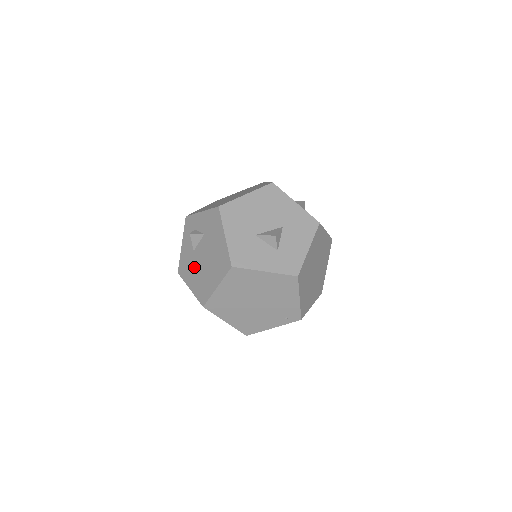
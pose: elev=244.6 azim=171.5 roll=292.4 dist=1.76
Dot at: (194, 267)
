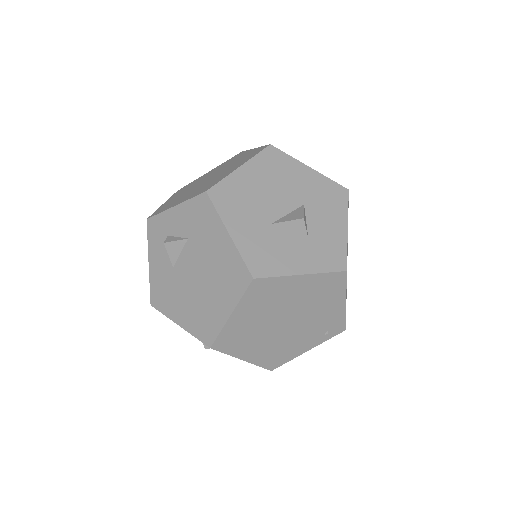
Dot at: (179, 291)
